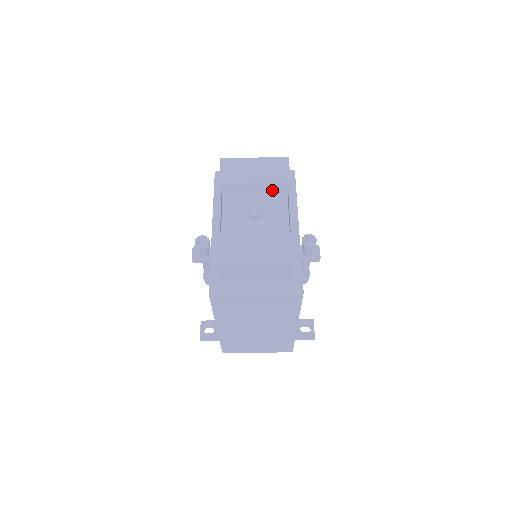
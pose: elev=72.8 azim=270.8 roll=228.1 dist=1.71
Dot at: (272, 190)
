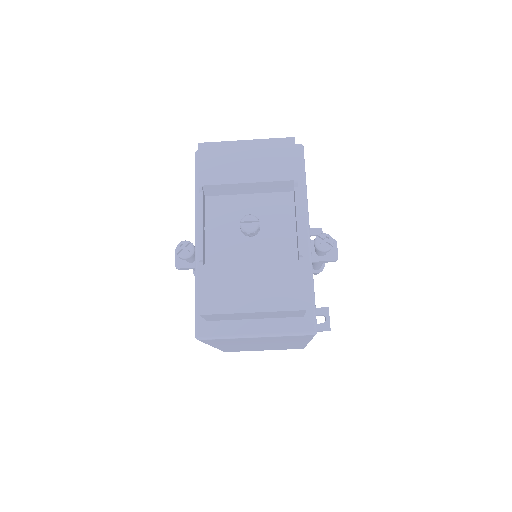
Dot at: (272, 189)
